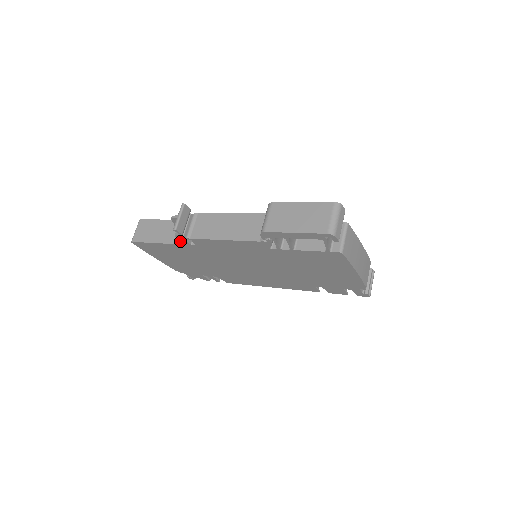
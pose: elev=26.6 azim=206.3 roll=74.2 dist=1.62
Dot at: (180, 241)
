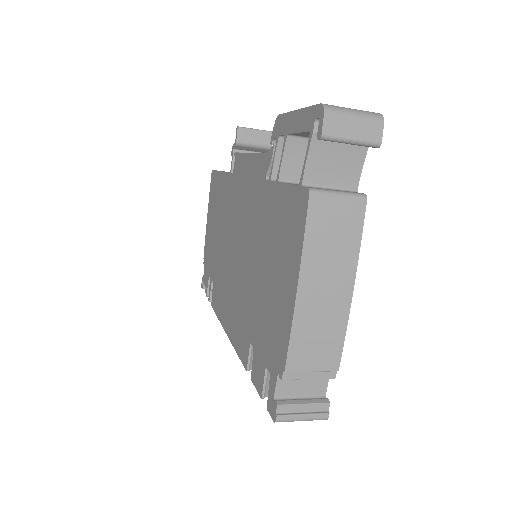
Dot at: occluded
